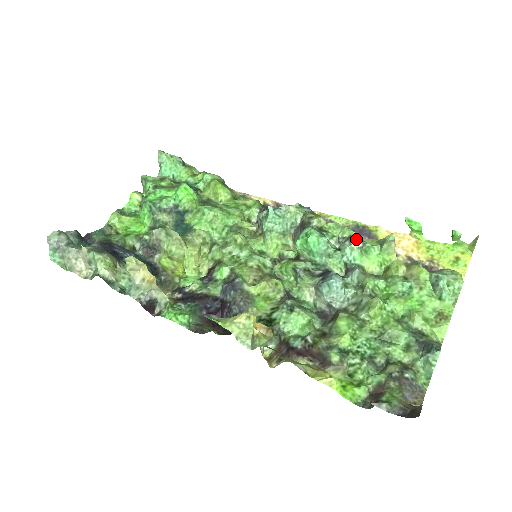
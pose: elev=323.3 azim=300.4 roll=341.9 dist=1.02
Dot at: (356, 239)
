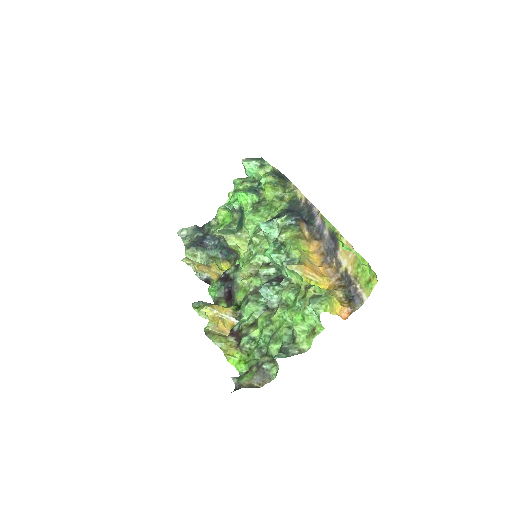
Dot at: (287, 259)
